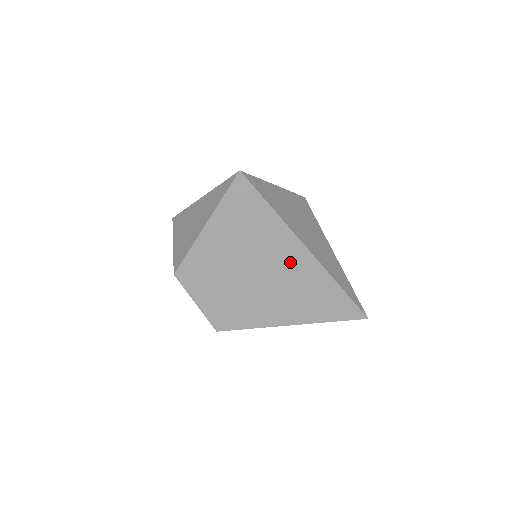
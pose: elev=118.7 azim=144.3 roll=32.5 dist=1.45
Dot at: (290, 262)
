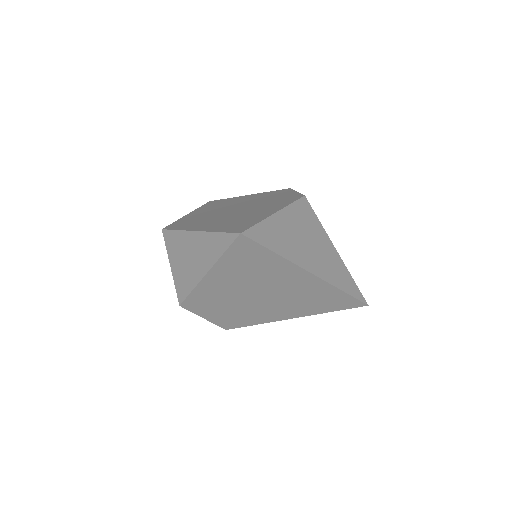
Dot at: (295, 284)
